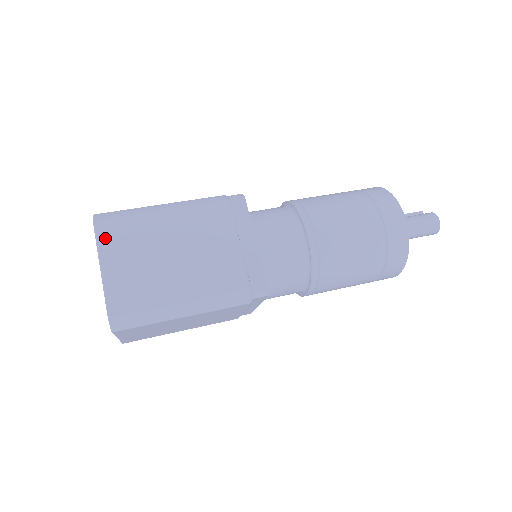
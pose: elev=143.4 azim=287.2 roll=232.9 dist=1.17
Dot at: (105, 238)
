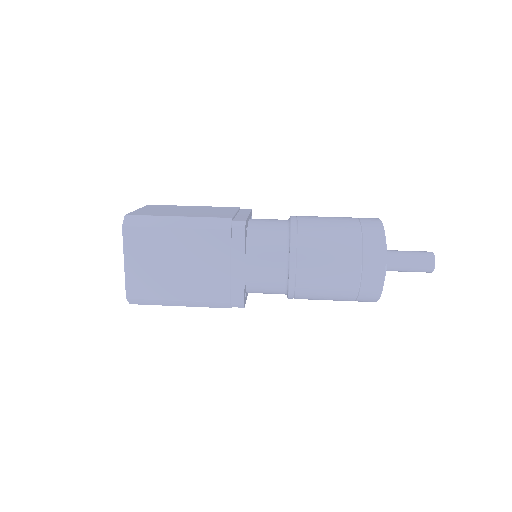
Dot at: occluded
